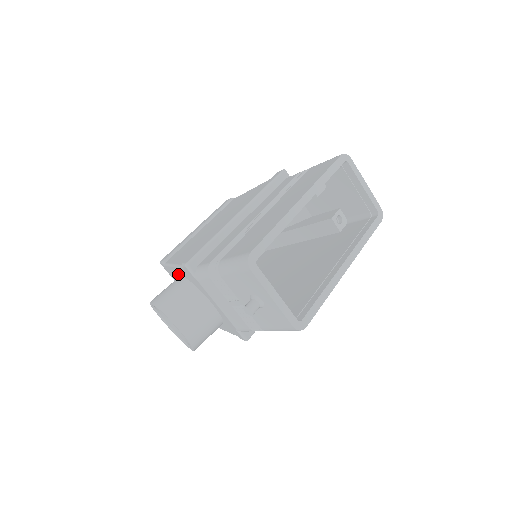
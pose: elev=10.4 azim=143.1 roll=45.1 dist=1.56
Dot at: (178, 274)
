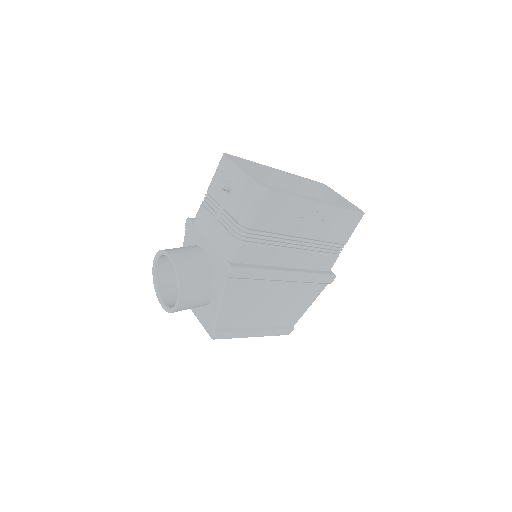
Dot at: occluded
